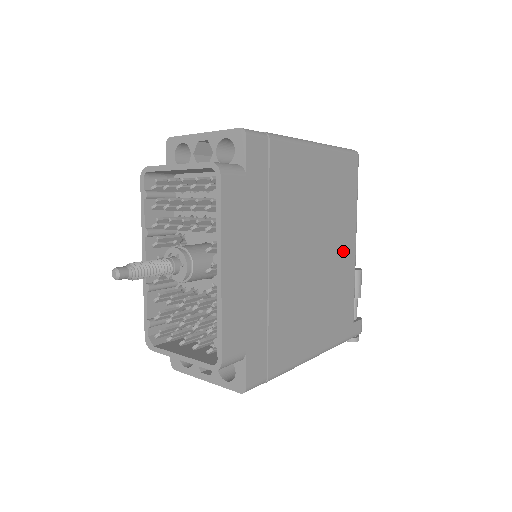
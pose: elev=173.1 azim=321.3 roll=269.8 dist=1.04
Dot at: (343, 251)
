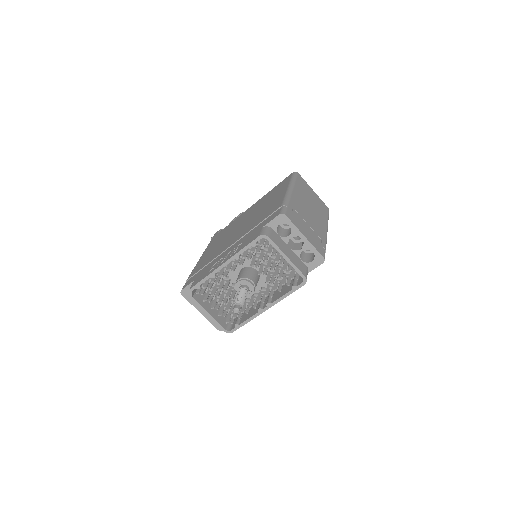
Dot at: occluded
